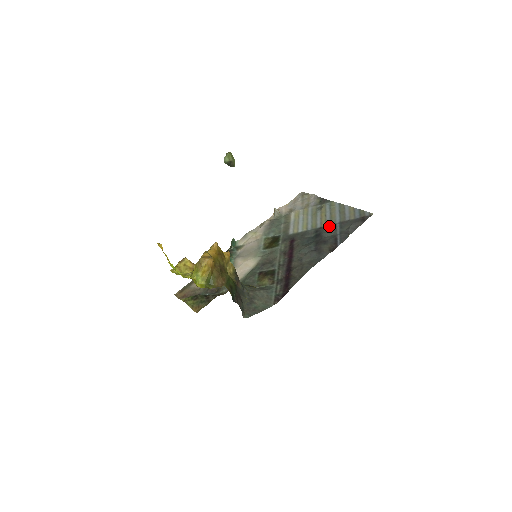
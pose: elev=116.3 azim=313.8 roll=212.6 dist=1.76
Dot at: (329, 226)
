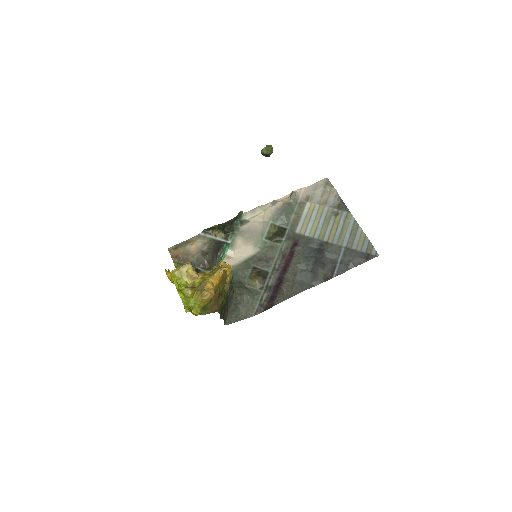
Dot at: (335, 246)
